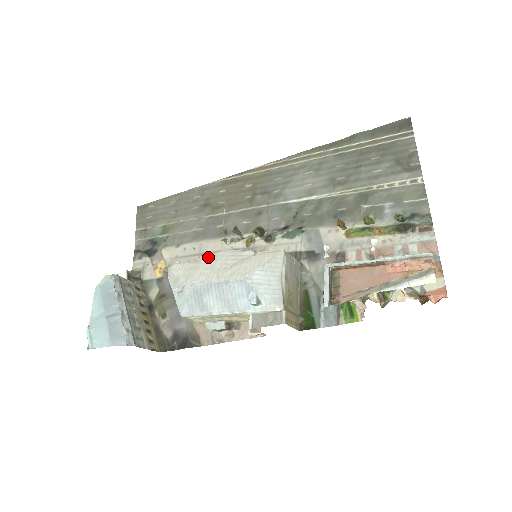
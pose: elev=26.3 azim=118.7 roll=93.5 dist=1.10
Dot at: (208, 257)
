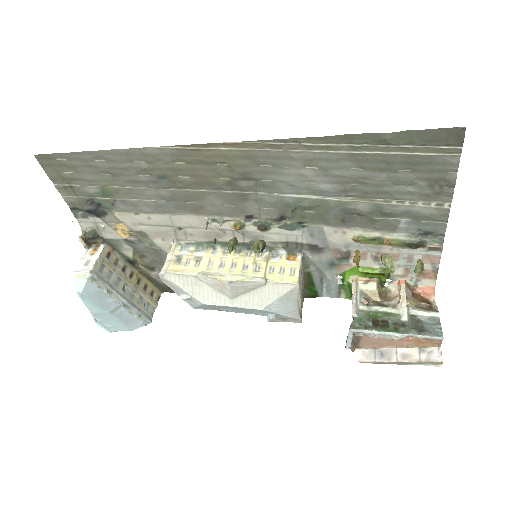
Dot at: (211, 280)
